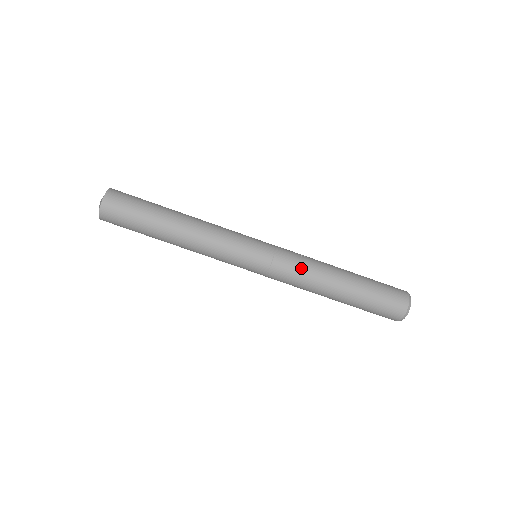
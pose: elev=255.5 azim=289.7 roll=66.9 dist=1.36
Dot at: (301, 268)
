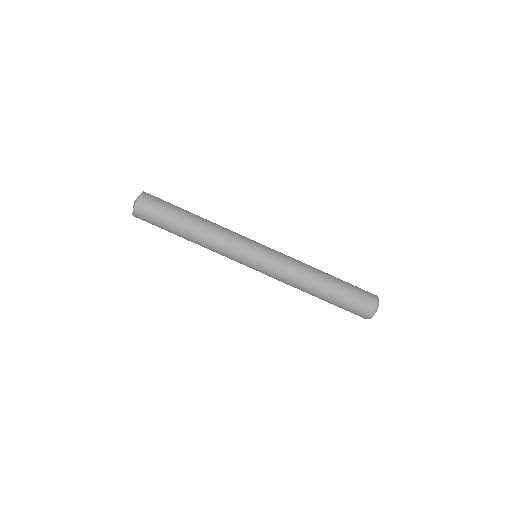
Dot at: (291, 269)
